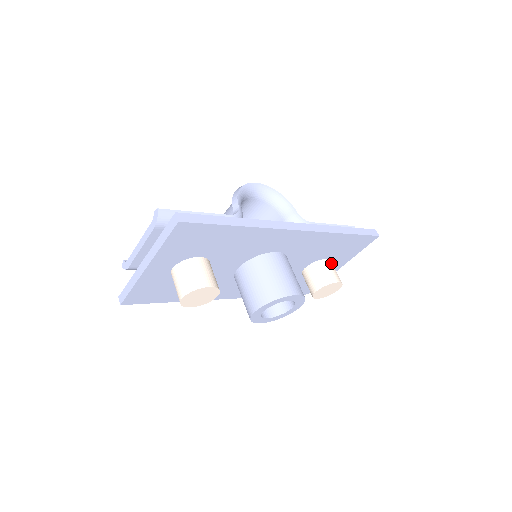
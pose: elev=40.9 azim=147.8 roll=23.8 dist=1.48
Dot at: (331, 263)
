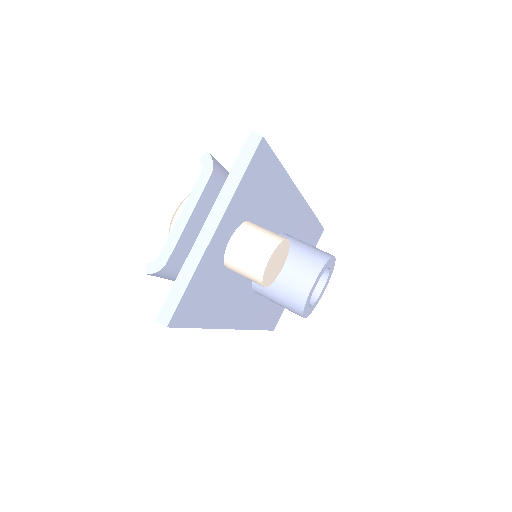
Dot at: occluded
